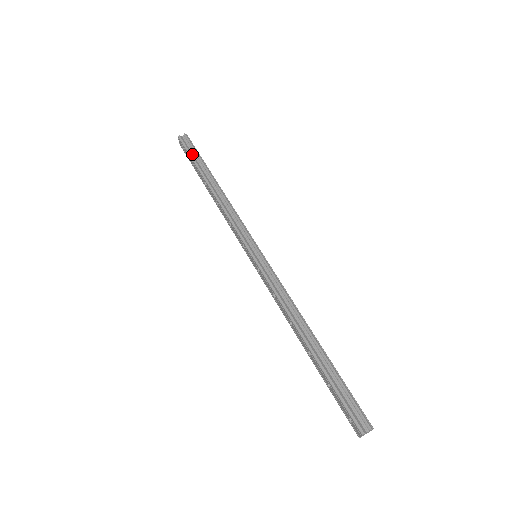
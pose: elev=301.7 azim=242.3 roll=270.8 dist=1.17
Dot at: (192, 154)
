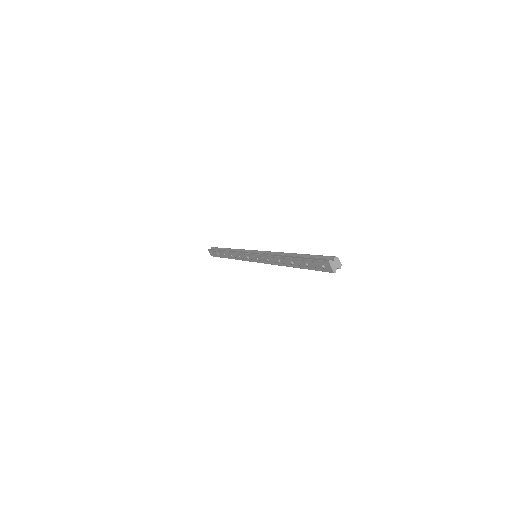
Dot at: occluded
